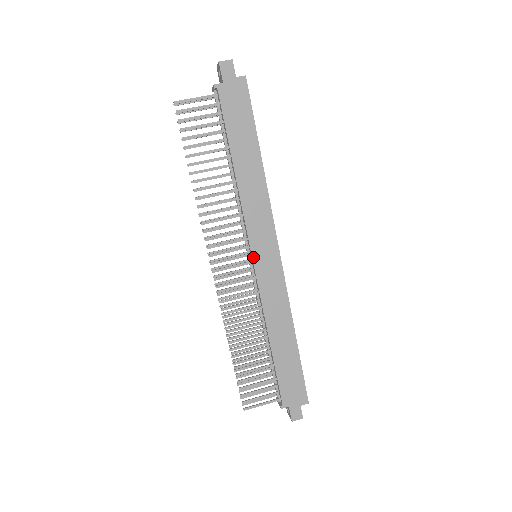
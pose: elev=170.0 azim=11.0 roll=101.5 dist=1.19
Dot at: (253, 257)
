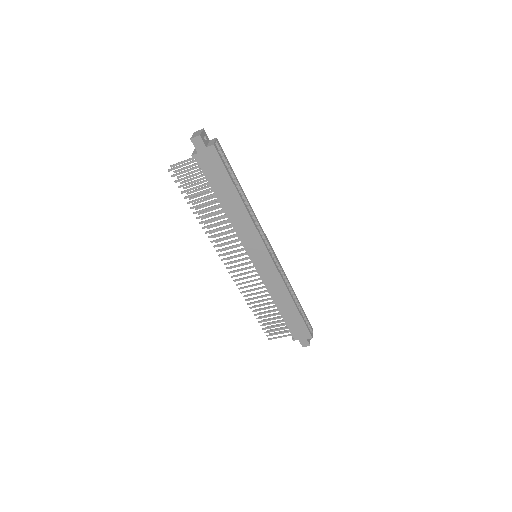
Dot at: (252, 260)
